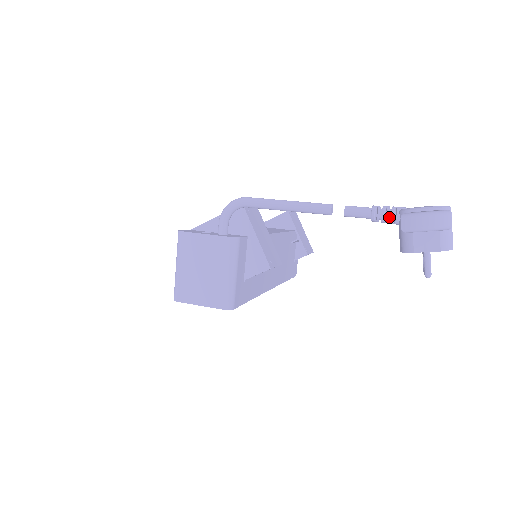
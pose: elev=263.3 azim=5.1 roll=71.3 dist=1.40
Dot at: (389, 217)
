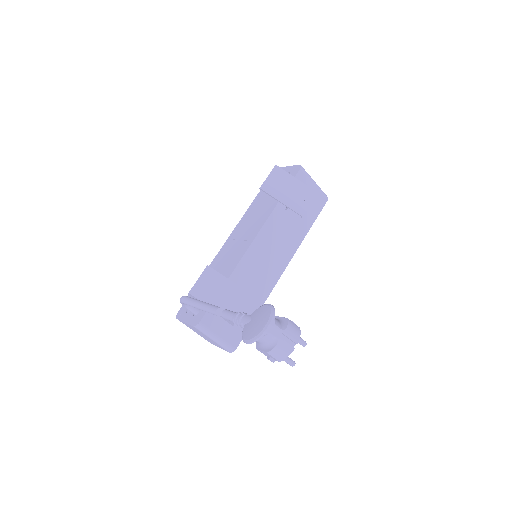
Dot at: occluded
